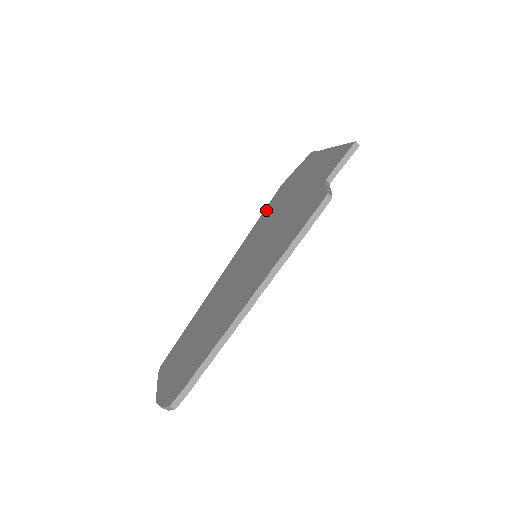
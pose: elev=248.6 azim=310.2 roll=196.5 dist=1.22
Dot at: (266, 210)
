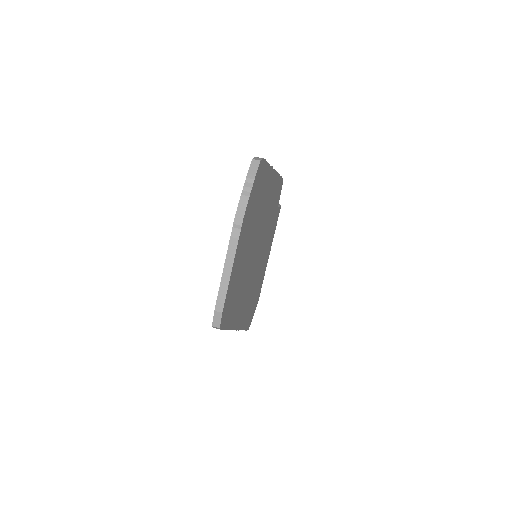
Dot at: occluded
